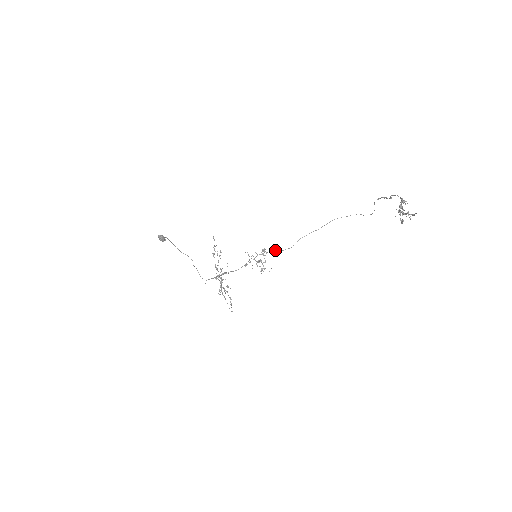
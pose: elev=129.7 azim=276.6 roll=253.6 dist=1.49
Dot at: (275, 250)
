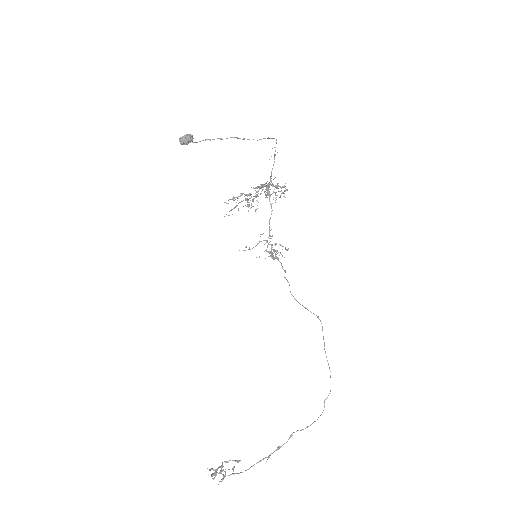
Dot at: (283, 269)
